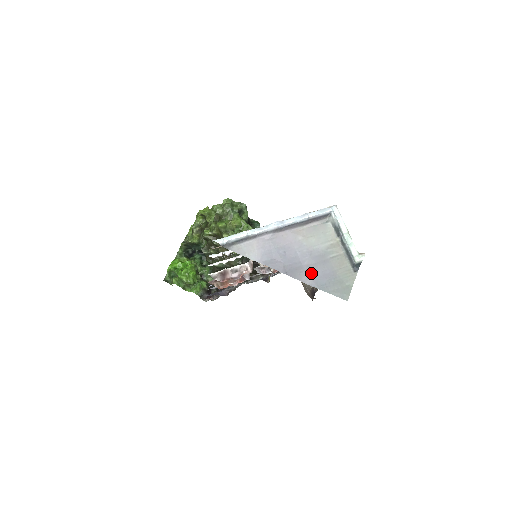
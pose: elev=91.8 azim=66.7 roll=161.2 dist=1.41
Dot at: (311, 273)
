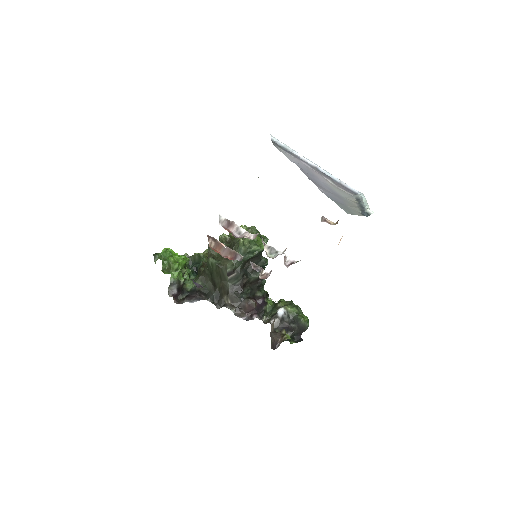
Dot at: (326, 191)
